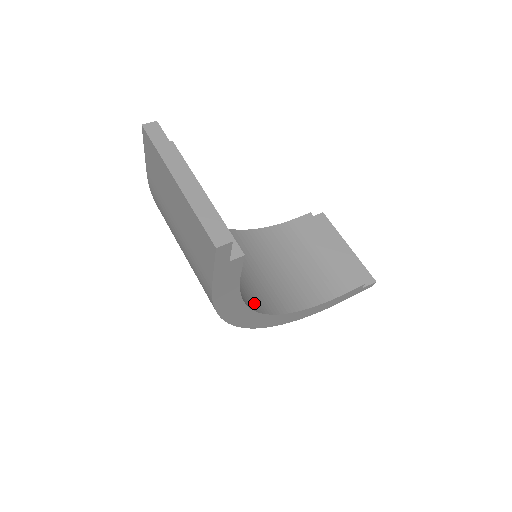
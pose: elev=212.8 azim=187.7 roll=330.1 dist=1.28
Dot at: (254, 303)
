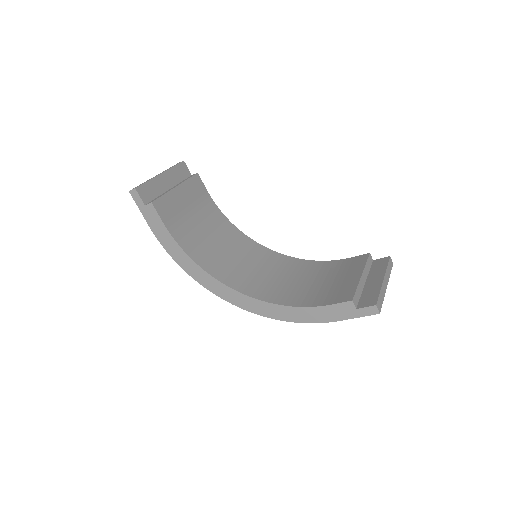
Dot at: (221, 275)
